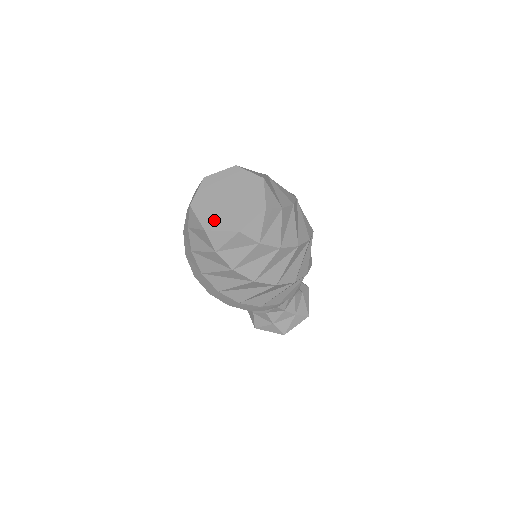
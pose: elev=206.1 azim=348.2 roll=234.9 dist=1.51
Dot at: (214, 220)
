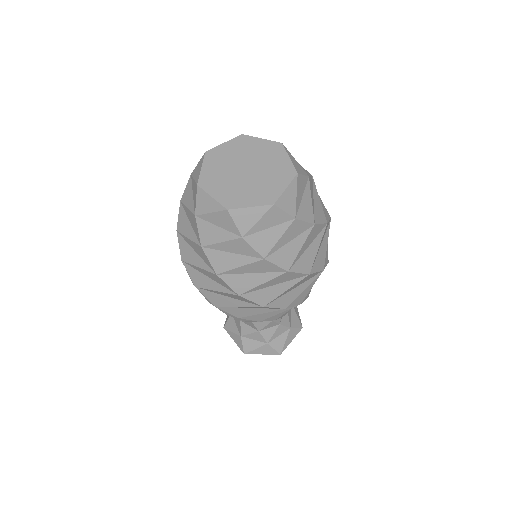
Dot at: (236, 196)
